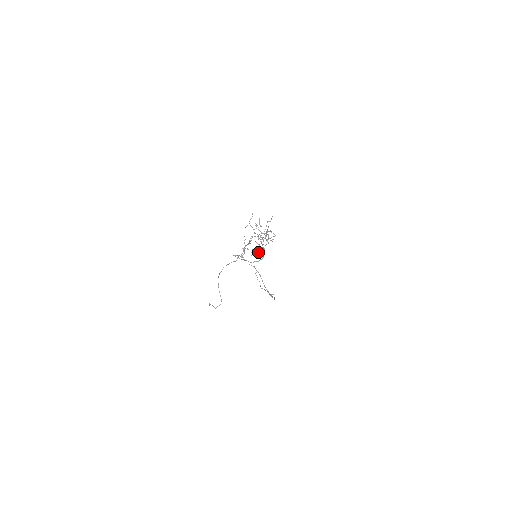
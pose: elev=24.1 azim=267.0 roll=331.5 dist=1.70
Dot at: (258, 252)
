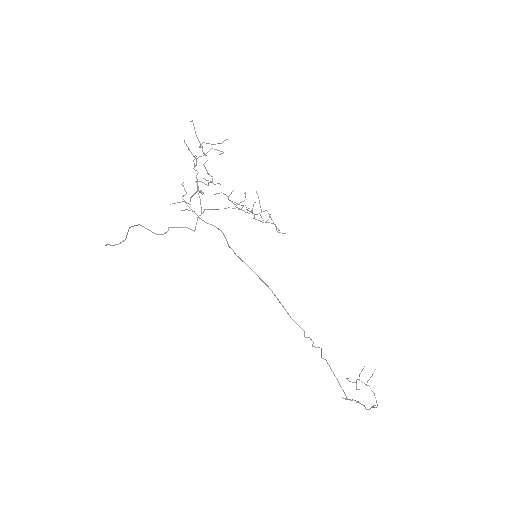
Dot at: (201, 181)
